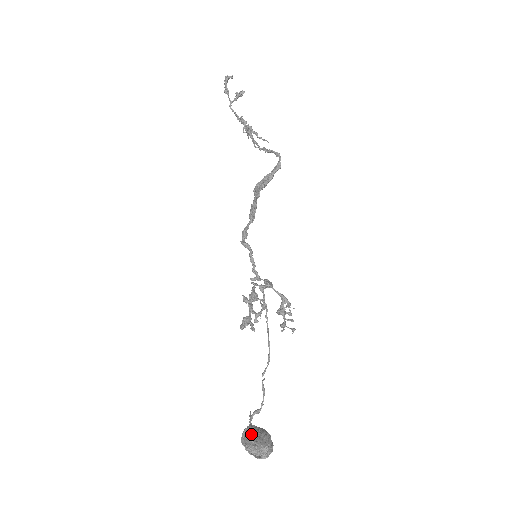
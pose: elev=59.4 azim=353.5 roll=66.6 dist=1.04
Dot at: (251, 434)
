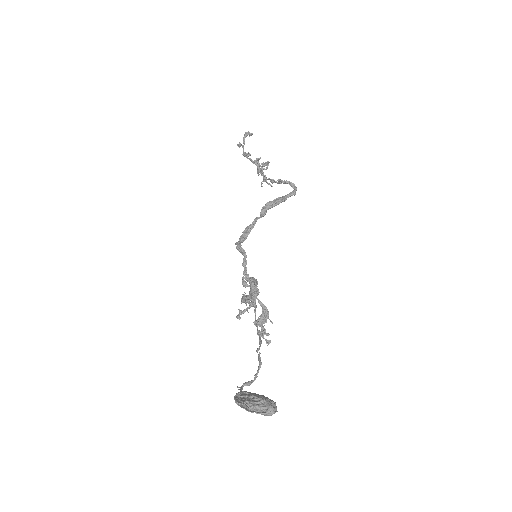
Dot at: (250, 393)
